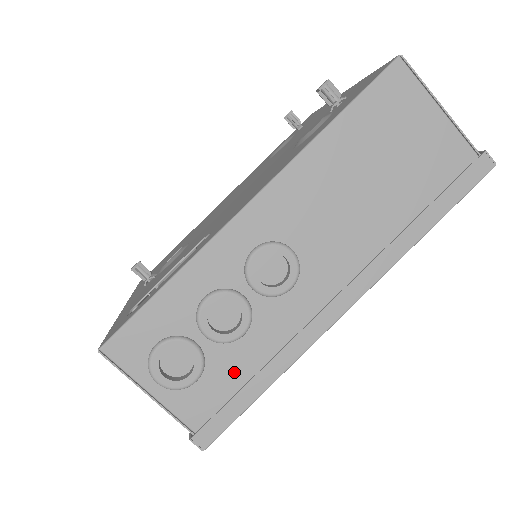
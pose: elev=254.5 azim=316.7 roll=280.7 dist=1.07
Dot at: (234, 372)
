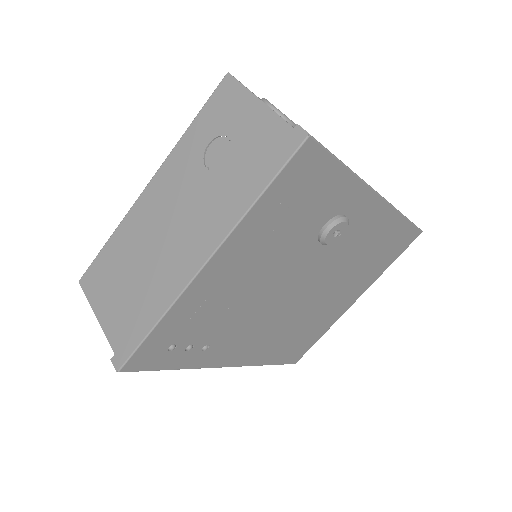
Dot at: occluded
